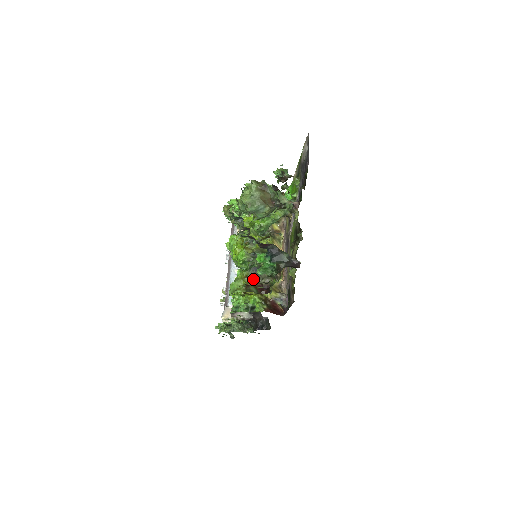
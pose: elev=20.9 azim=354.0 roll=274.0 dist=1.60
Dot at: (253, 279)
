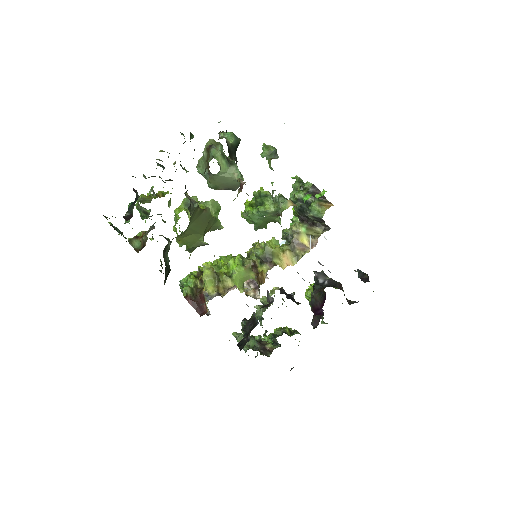
Dot at: occluded
